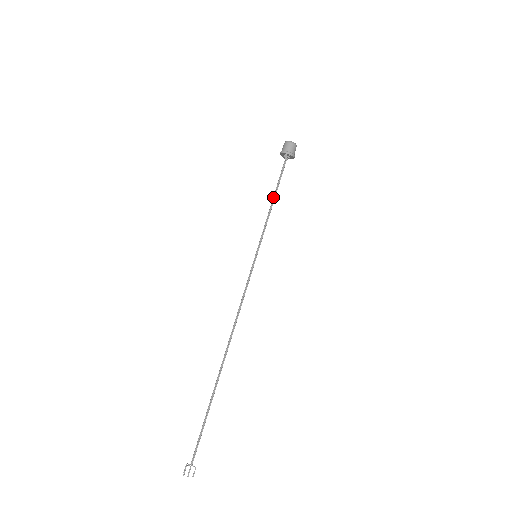
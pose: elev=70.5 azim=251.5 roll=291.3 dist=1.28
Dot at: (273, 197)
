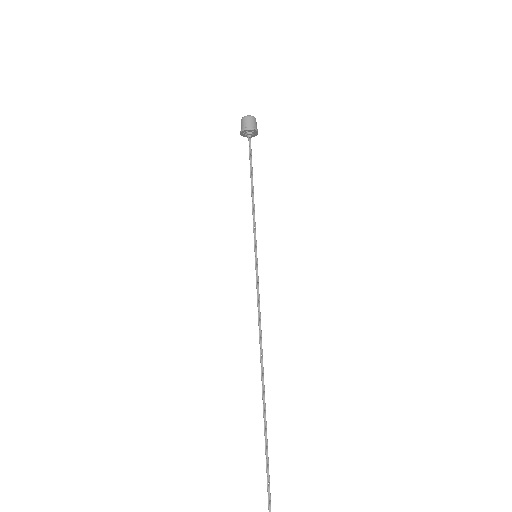
Dot at: occluded
